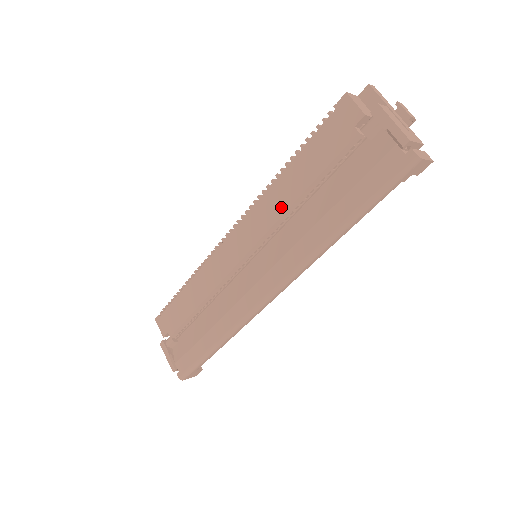
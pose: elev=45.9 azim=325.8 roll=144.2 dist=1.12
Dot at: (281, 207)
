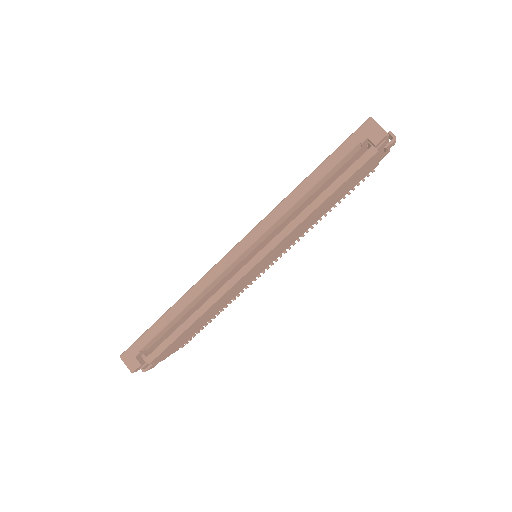
Dot at: occluded
